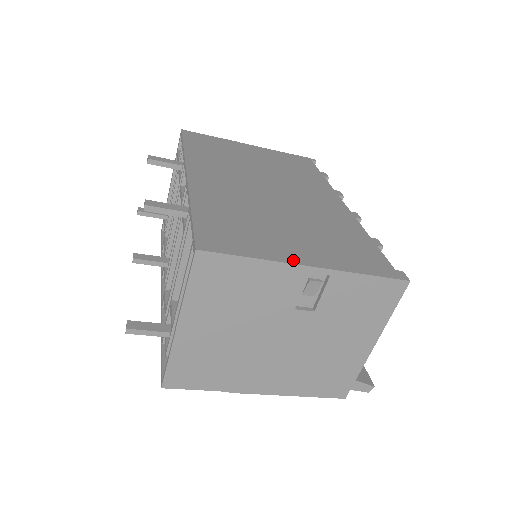
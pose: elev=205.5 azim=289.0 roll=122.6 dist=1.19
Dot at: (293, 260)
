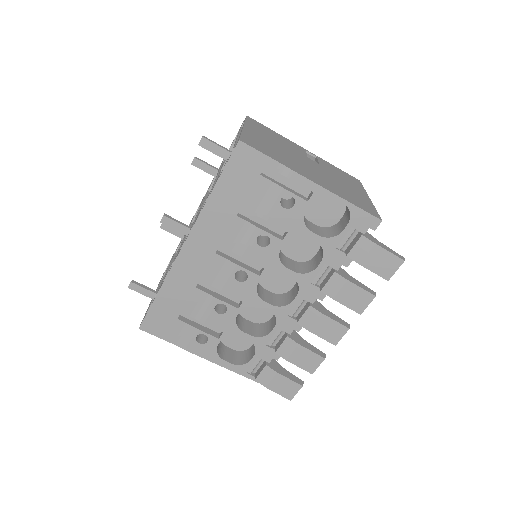
Dot at: occluded
